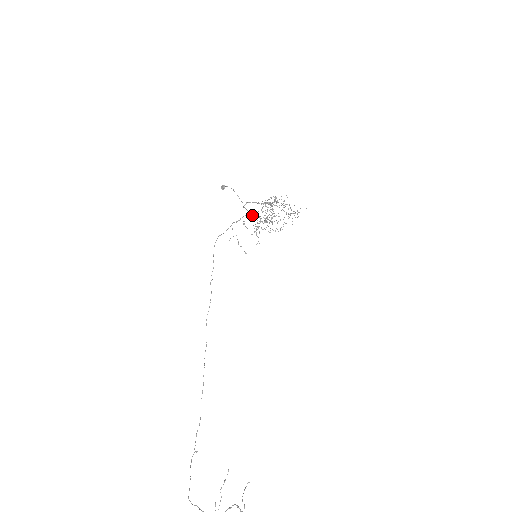
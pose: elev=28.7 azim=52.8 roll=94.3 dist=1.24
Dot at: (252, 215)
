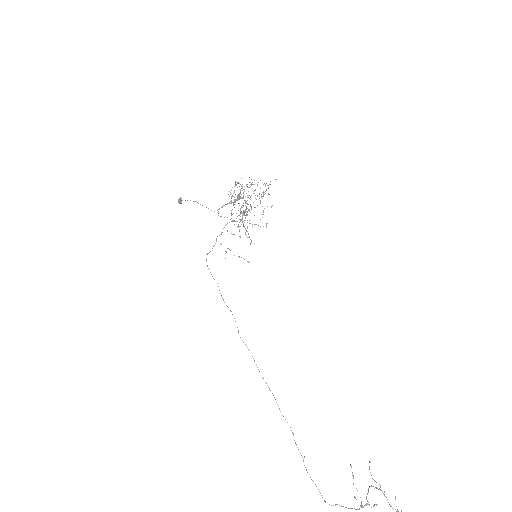
Dot at: (233, 220)
